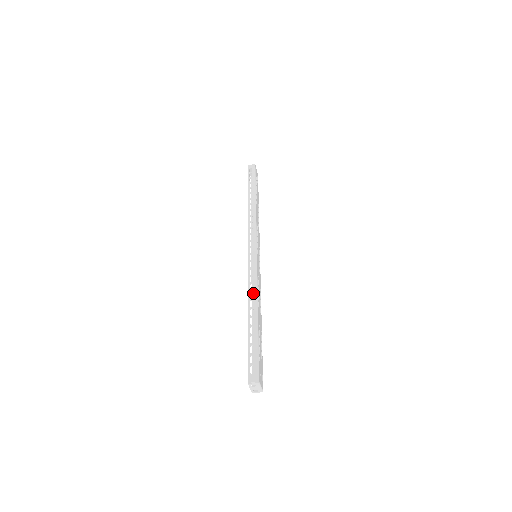
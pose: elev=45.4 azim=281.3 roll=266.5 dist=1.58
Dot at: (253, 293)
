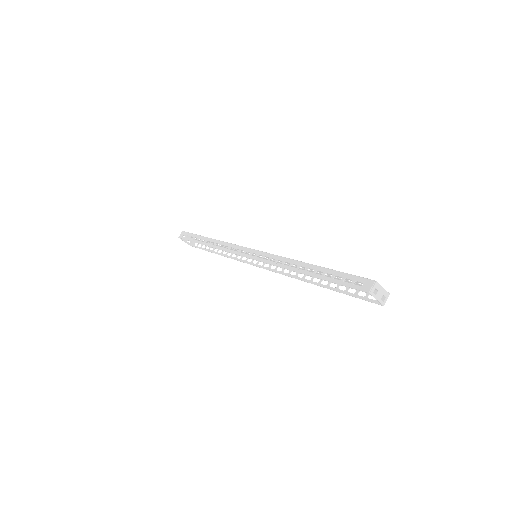
Dot at: occluded
